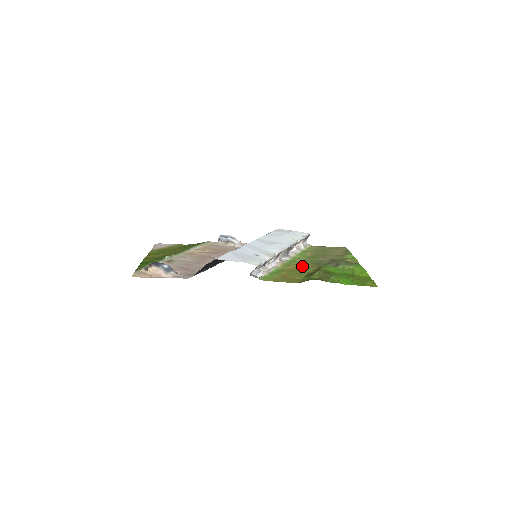
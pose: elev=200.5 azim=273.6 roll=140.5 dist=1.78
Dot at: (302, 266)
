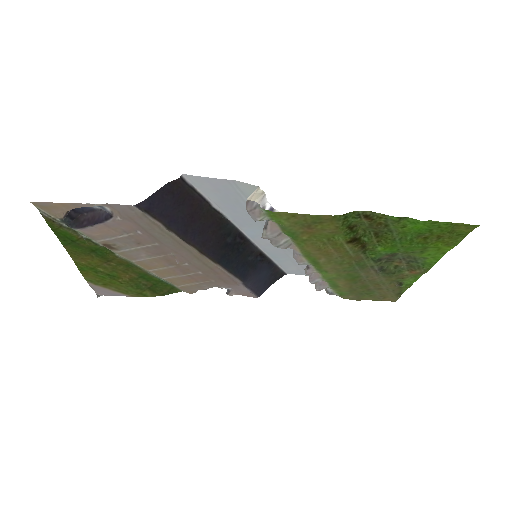
Dot at: (334, 256)
